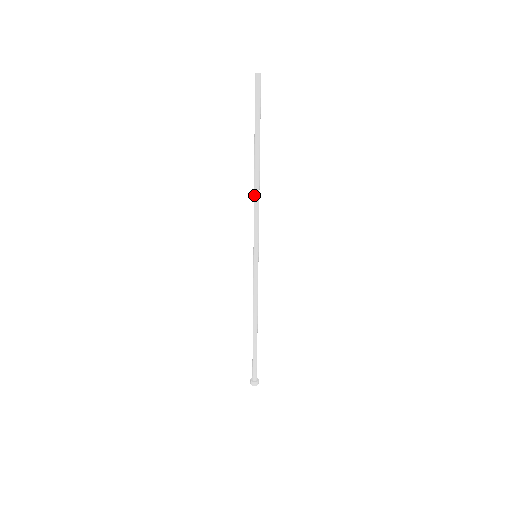
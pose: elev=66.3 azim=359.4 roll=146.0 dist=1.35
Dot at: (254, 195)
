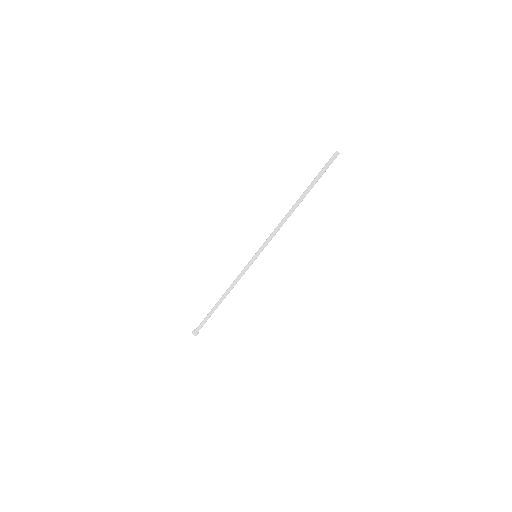
Dot at: (284, 221)
